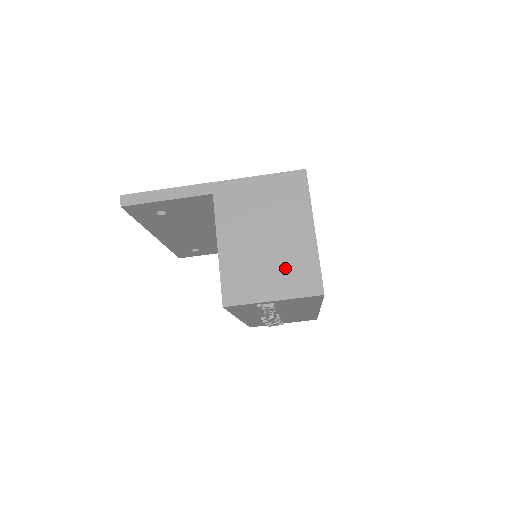
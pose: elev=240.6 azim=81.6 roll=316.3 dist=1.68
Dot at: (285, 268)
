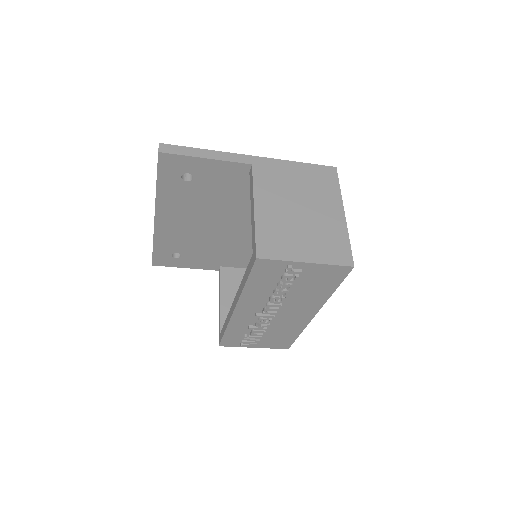
Dot at: (318, 237)
